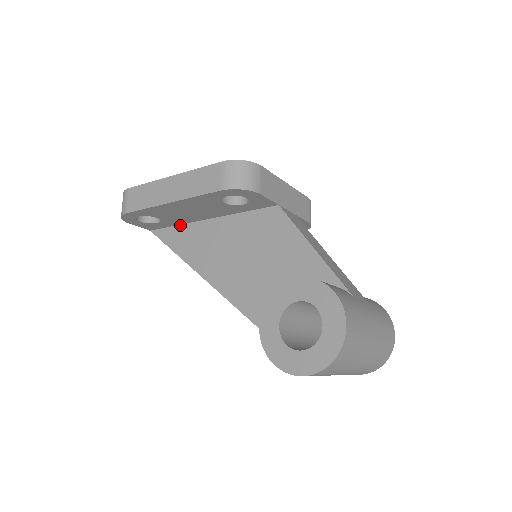
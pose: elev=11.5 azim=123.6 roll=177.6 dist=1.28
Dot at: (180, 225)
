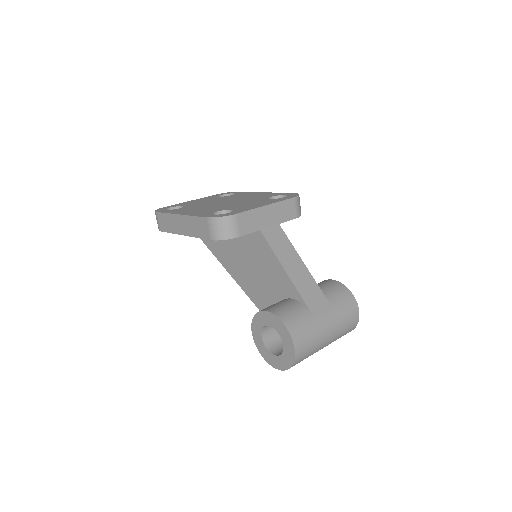
Dot at: occluded
